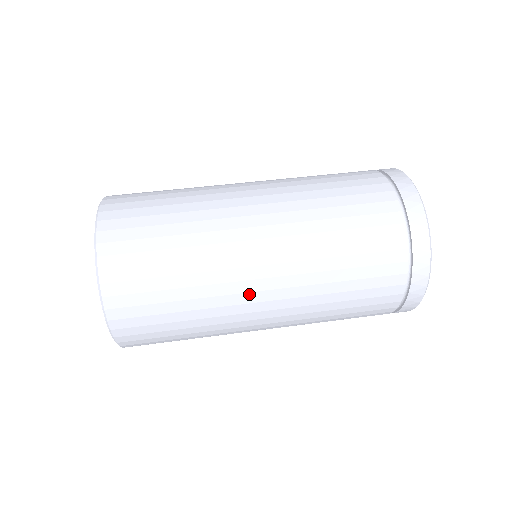
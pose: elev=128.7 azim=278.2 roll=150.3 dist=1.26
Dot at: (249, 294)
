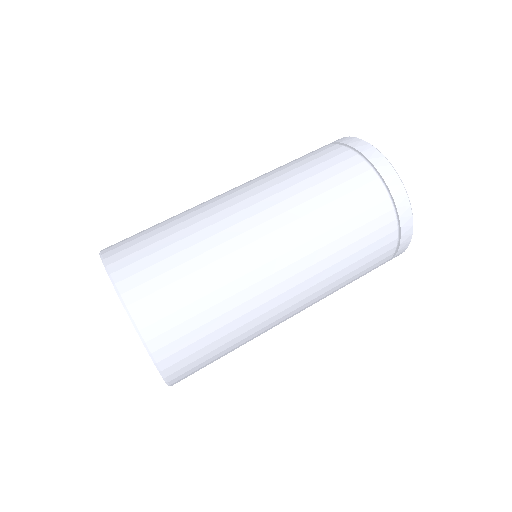
Dot at: occluded
